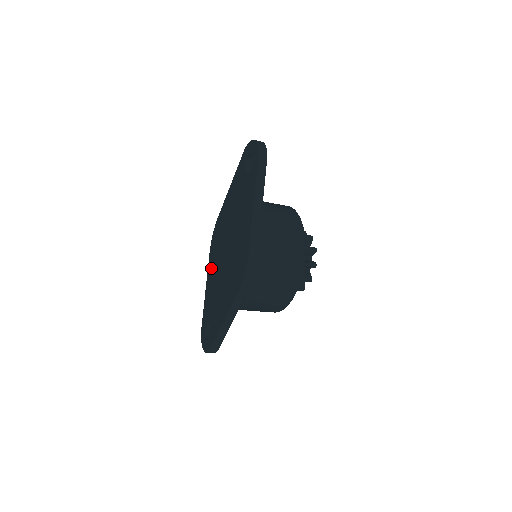
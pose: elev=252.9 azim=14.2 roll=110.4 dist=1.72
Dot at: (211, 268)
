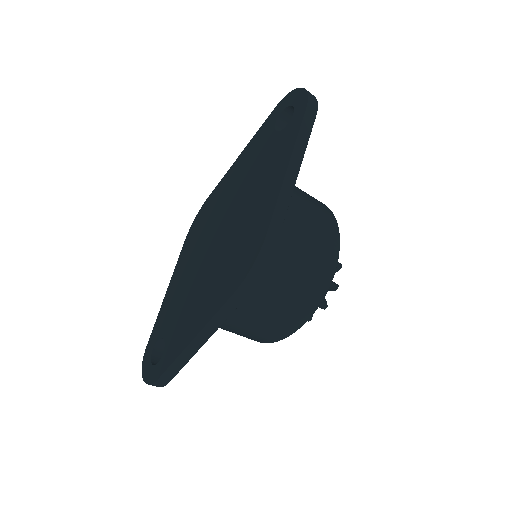
Dot at: (183, 262)
